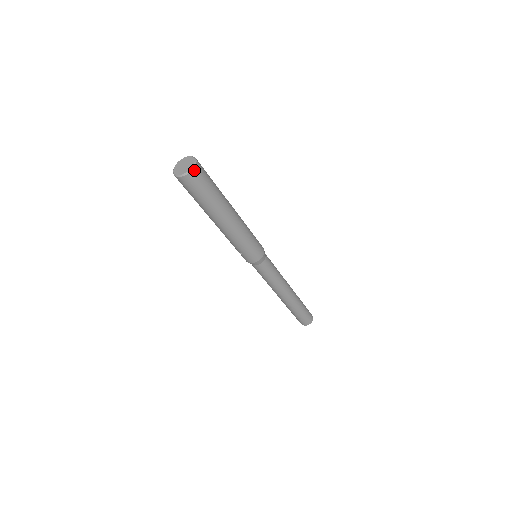
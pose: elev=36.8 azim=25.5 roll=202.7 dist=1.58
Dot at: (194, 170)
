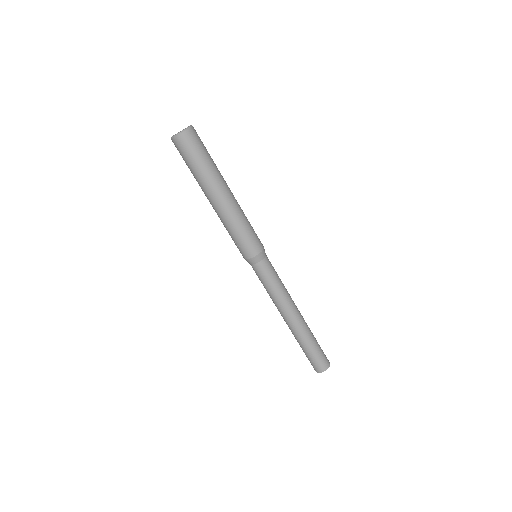
Dot at: (188, 131)
